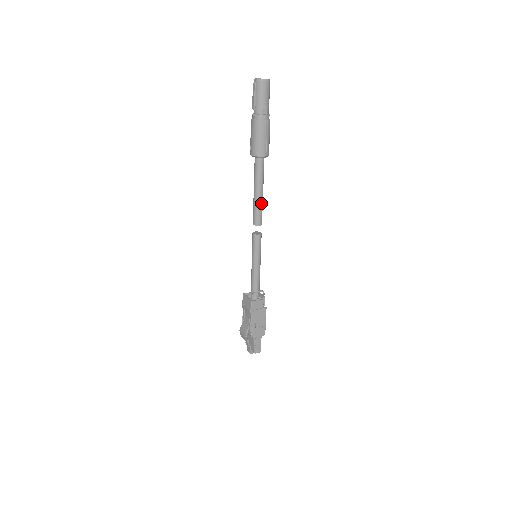
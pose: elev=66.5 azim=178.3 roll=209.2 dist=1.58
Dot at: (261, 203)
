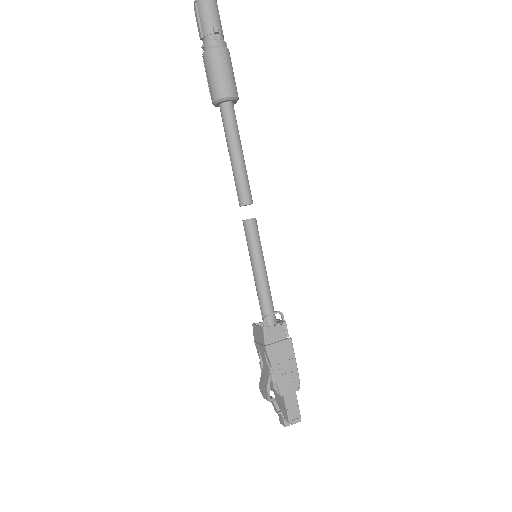
Dot at: (243, 170)
